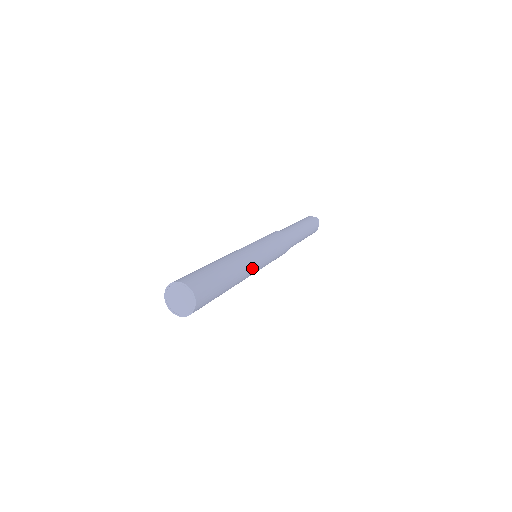
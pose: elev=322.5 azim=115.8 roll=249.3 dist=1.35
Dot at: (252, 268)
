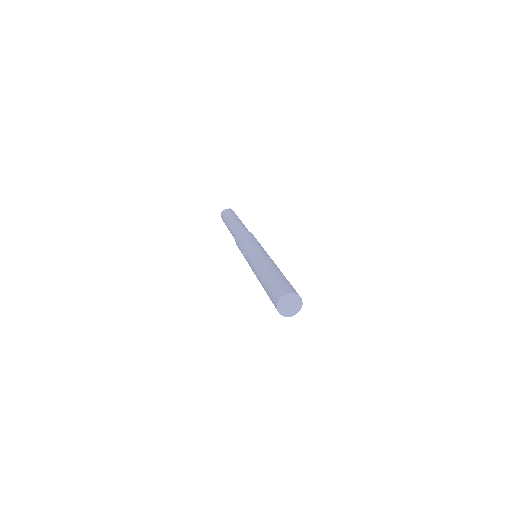
Dot at: occluded
